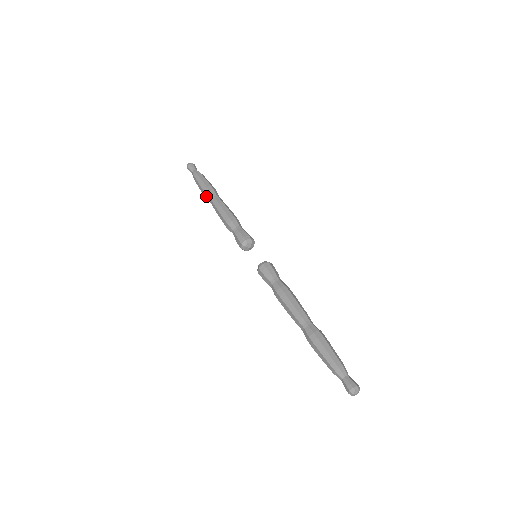
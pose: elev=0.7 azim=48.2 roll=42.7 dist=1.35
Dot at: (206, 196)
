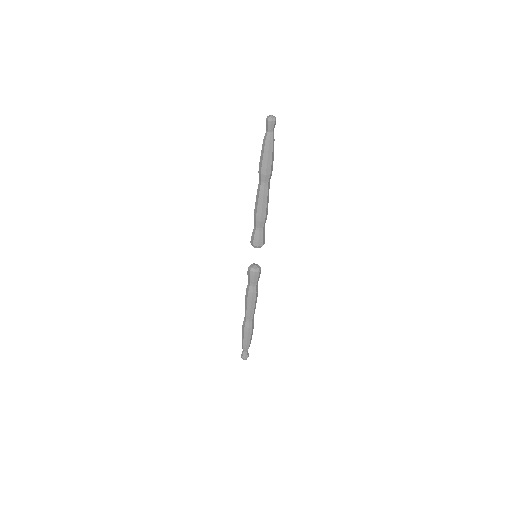
Dot at: (260, 174)
